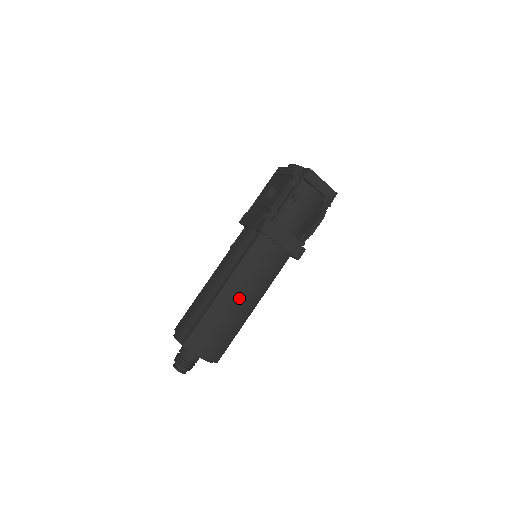
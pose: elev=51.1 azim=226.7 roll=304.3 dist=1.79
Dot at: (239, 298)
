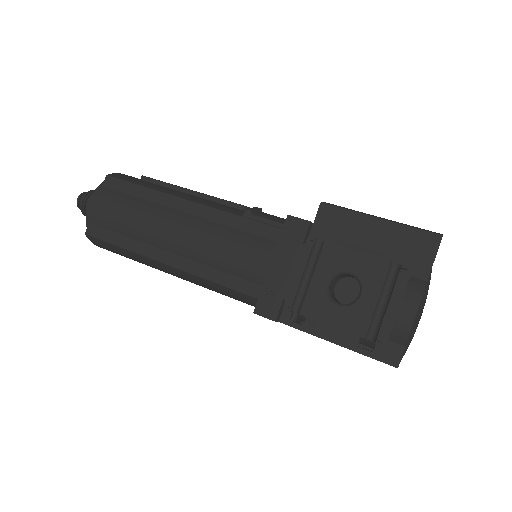
Dot at: (178, 277)
